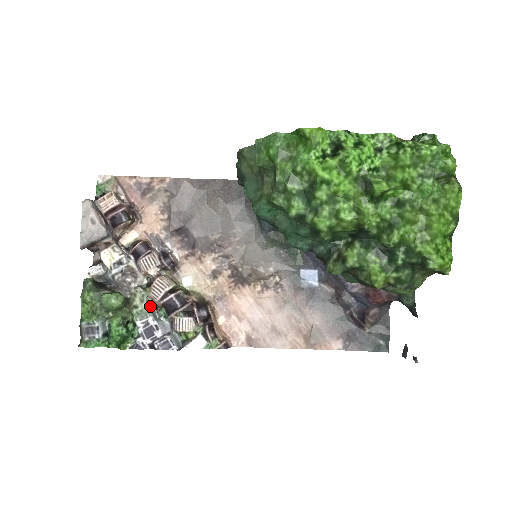
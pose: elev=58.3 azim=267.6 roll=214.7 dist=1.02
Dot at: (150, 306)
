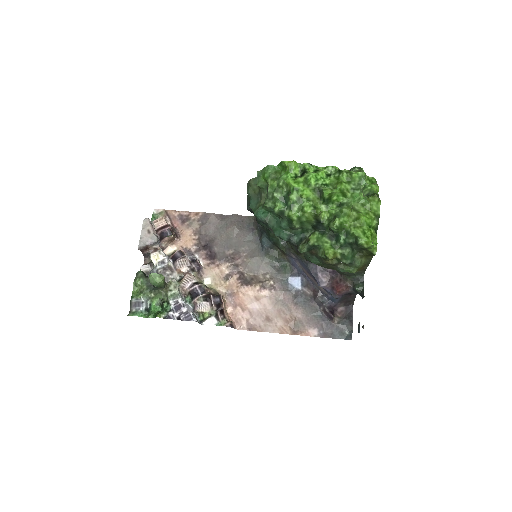
Dot at: (180, 292)
